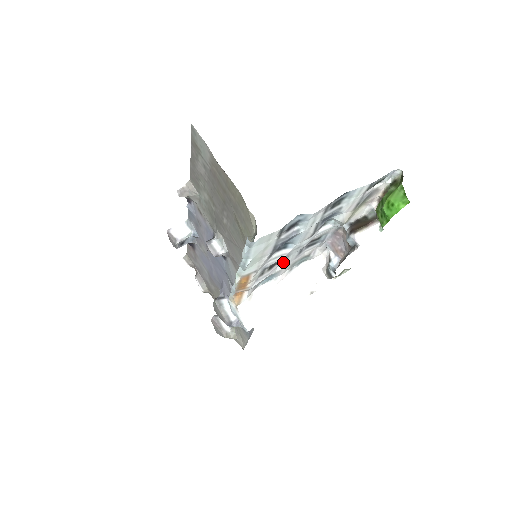
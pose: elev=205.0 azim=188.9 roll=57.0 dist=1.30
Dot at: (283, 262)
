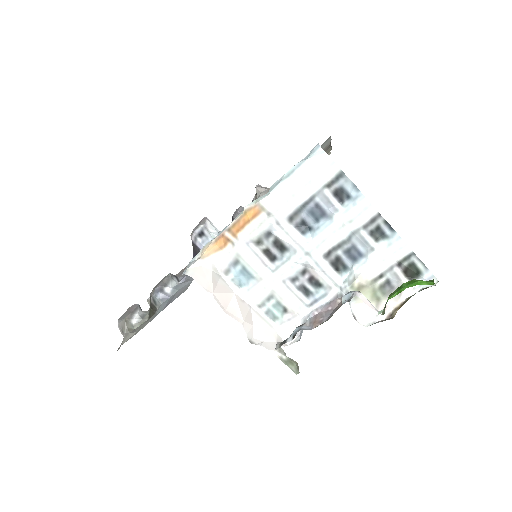
Dot at: (276, 267)
